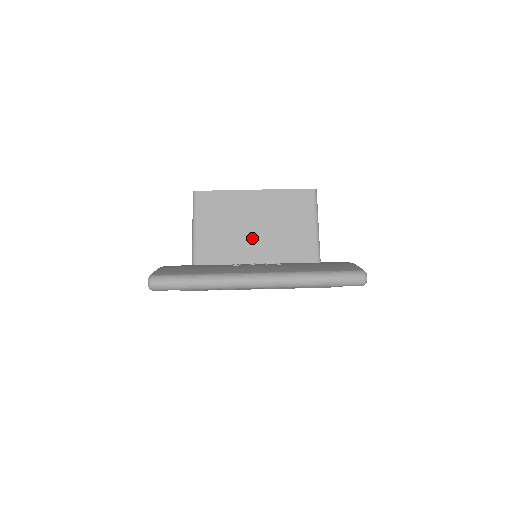
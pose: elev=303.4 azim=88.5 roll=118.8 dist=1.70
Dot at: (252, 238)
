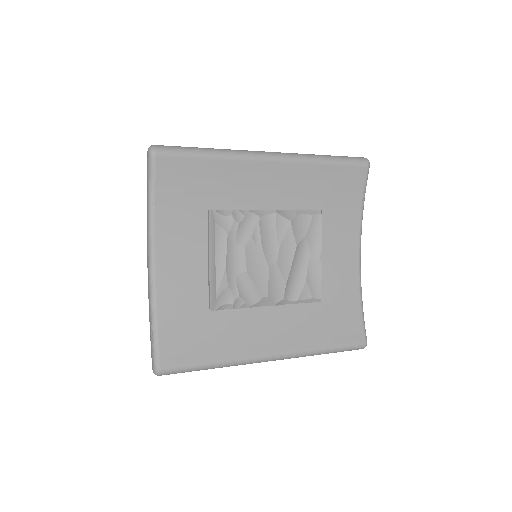
Dot at: occluded
